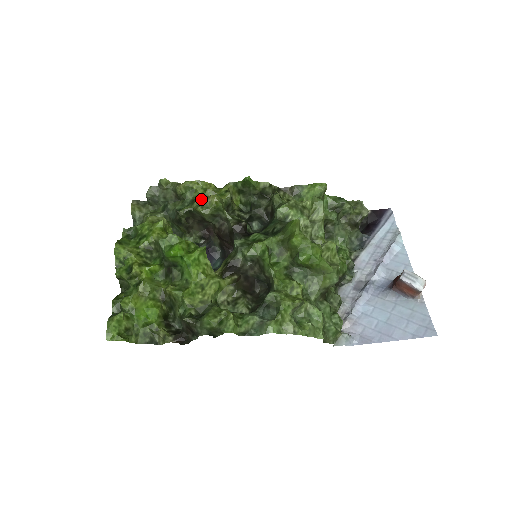
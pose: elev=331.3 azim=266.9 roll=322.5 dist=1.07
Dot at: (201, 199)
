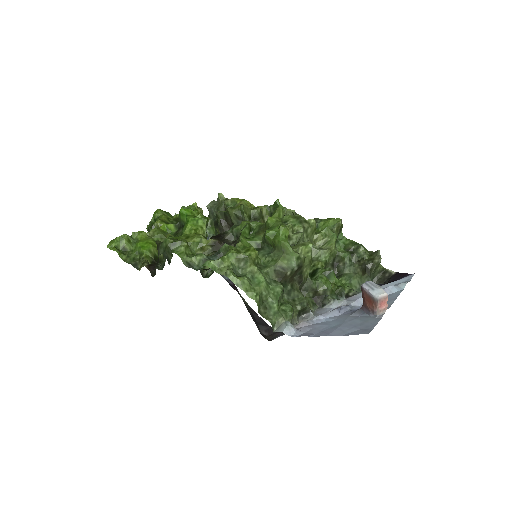
Dot at: occluded
